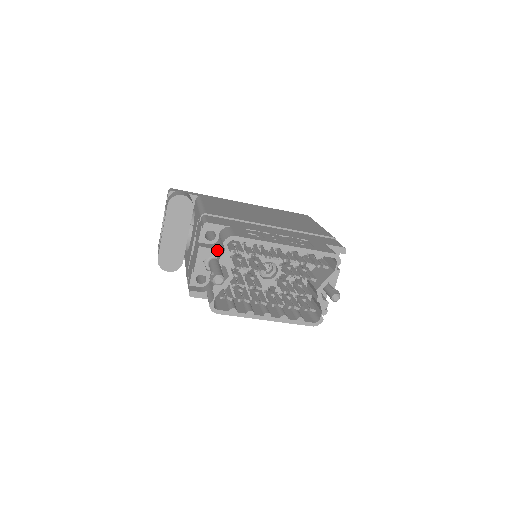
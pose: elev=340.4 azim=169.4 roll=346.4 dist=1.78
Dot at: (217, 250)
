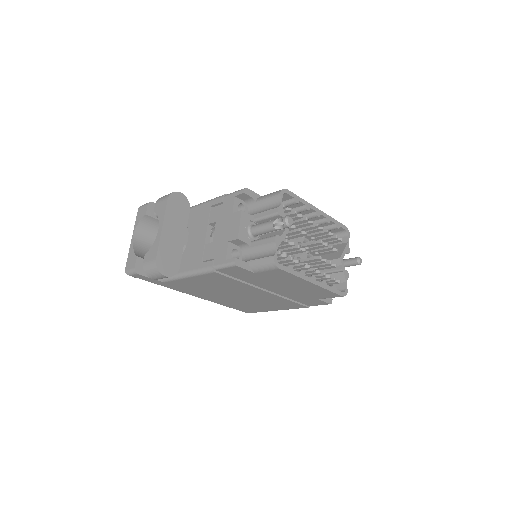
Dot at: (262, 211)
